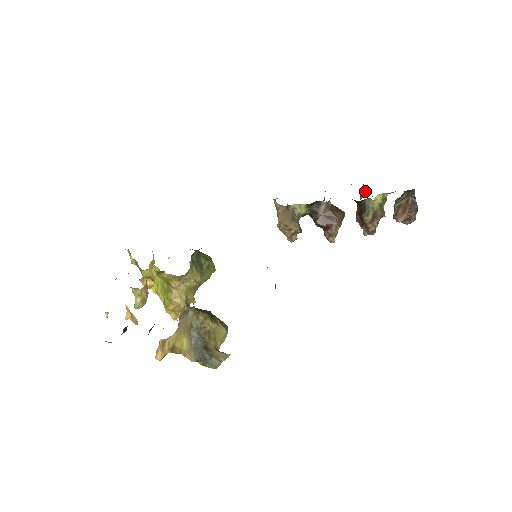
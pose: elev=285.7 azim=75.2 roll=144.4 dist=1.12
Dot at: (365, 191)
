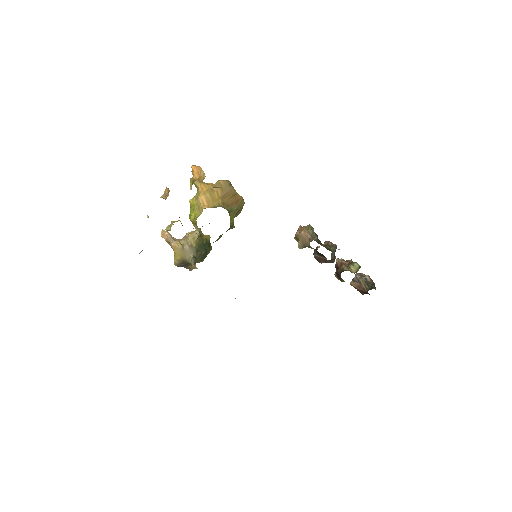
Dot at: (357, 268)
